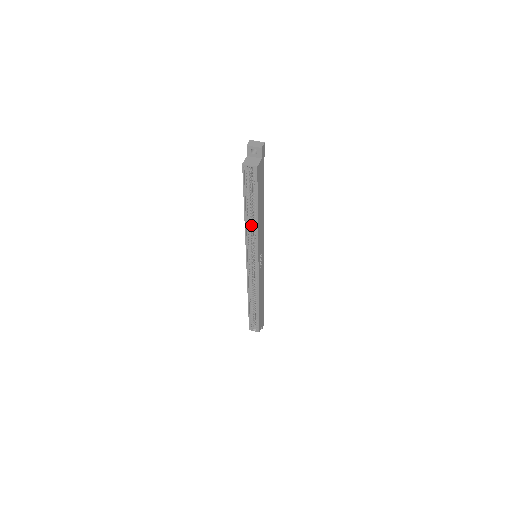
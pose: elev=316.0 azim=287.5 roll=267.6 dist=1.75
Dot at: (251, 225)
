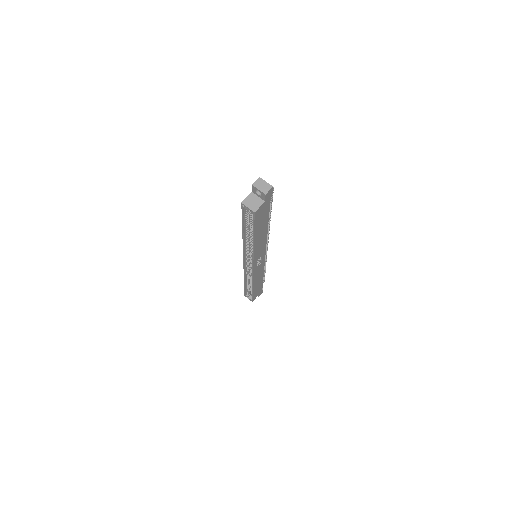
Dot at: (250, 240)
